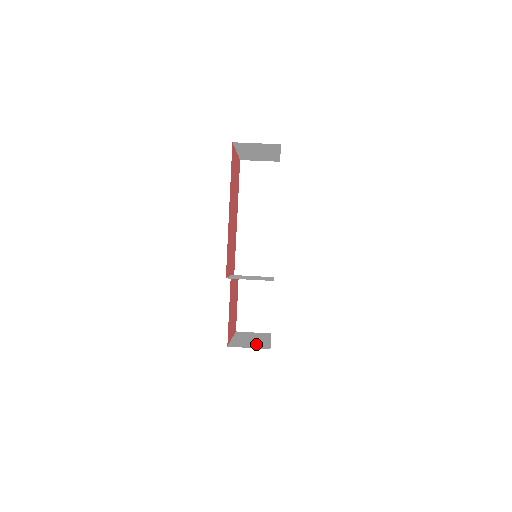
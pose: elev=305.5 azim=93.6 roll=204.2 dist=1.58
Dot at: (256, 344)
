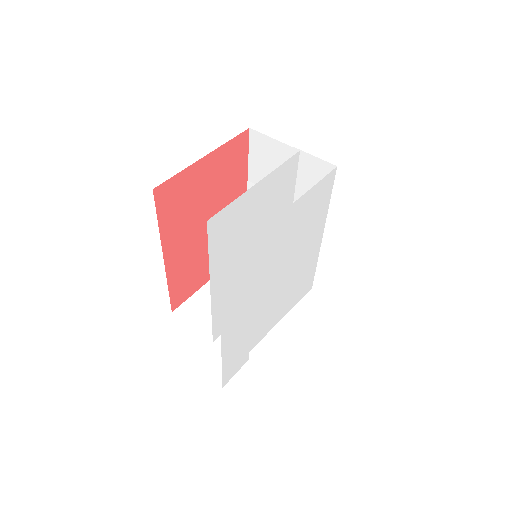
Dot at: occluded
